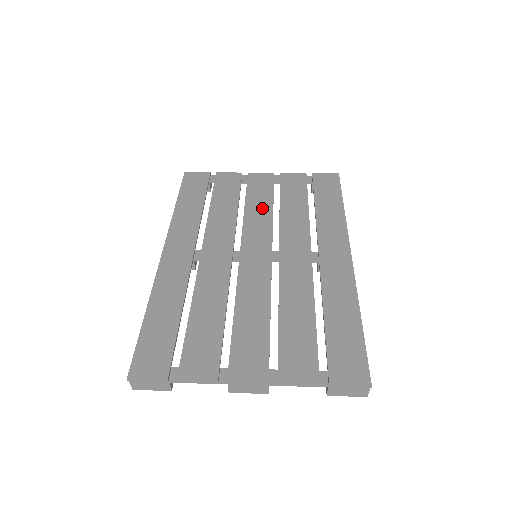
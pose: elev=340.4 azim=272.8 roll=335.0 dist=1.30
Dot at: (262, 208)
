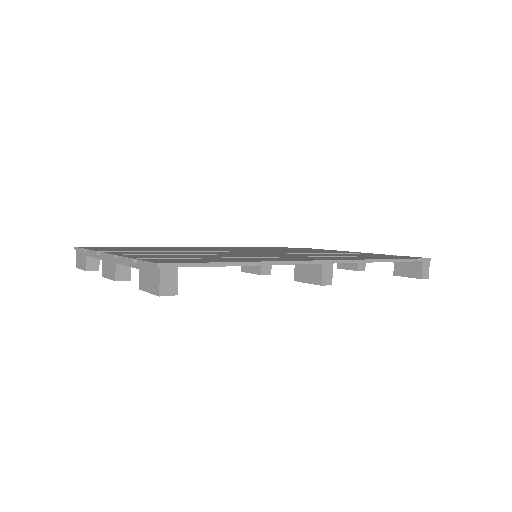
Dot at: (314, 252)
